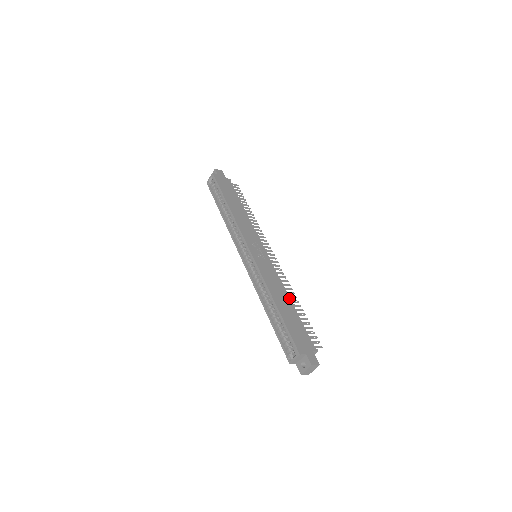
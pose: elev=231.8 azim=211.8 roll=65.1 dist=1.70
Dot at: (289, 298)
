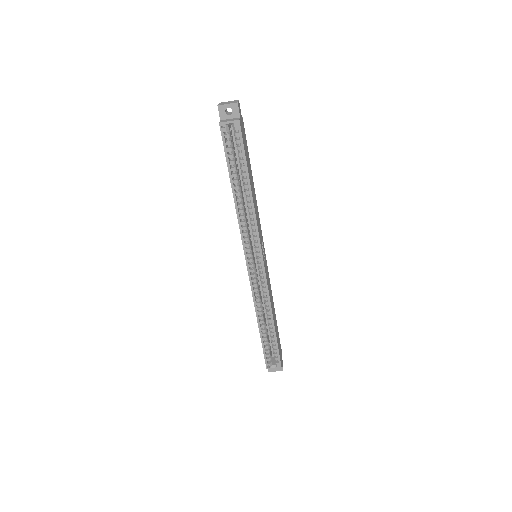
Dot at: occluded
